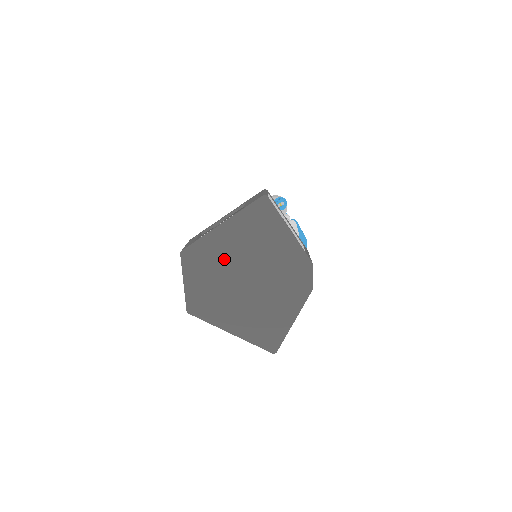
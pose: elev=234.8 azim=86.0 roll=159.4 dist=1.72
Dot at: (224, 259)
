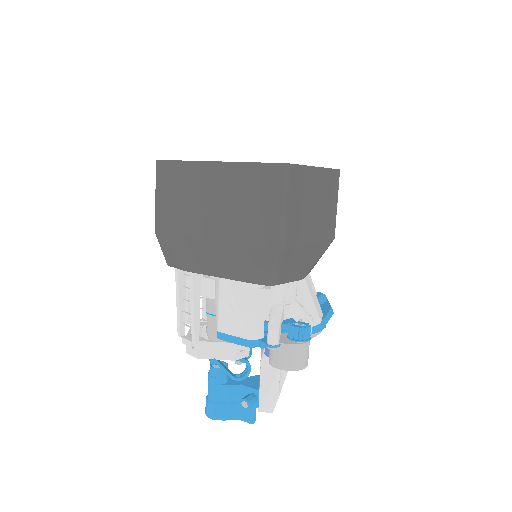
Dot at: occluded
